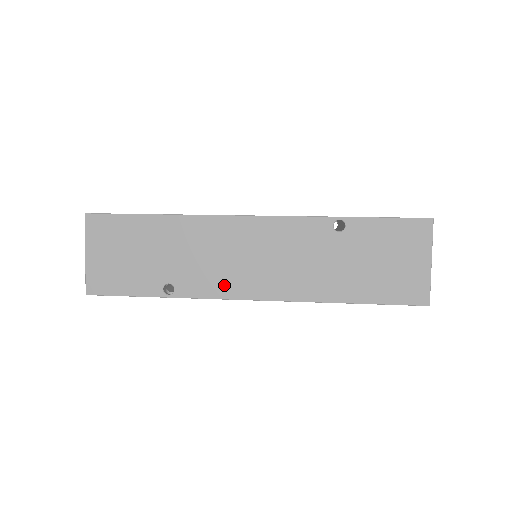
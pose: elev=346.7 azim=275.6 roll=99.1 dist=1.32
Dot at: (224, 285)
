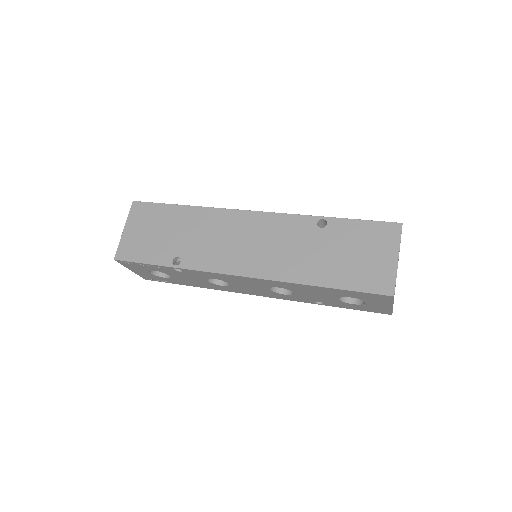
Dot at: (220, 262)
